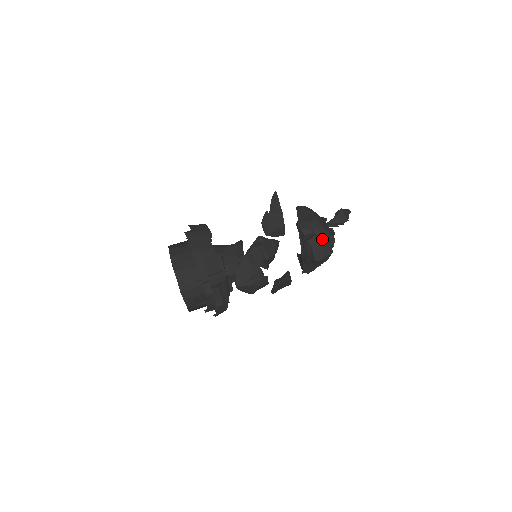
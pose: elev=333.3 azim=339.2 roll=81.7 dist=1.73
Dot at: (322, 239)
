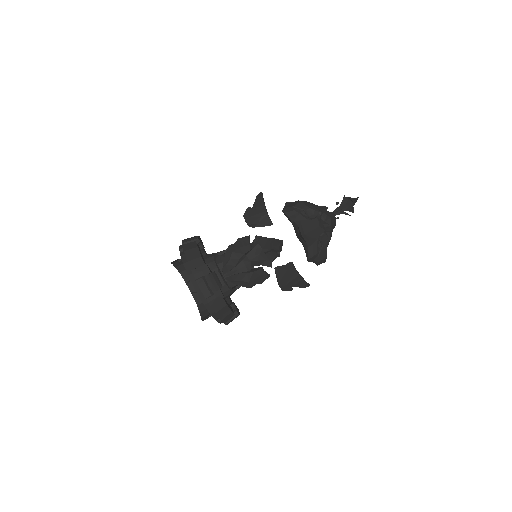
Dot at: (310, 217)
